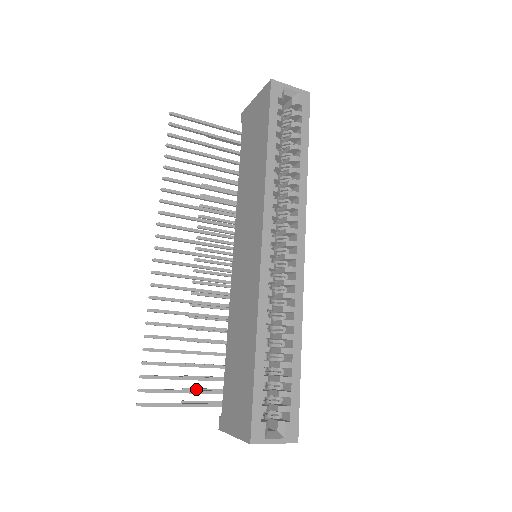
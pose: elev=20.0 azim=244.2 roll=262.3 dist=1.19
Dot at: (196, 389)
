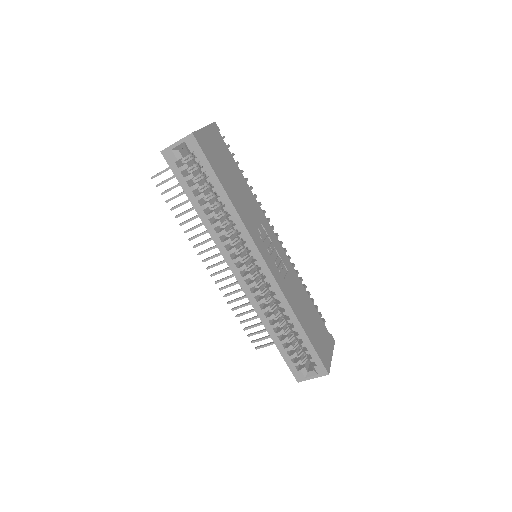
Dot at: occluded
